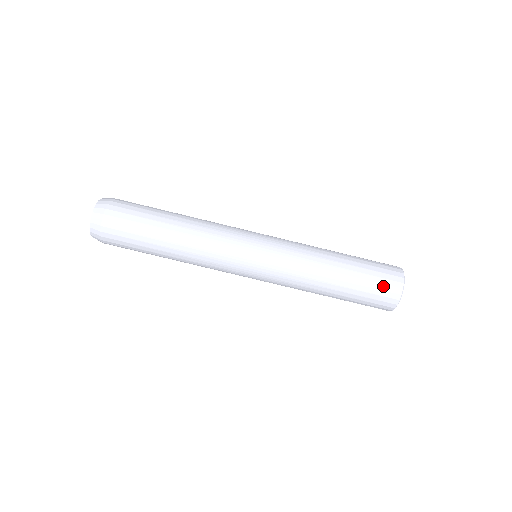
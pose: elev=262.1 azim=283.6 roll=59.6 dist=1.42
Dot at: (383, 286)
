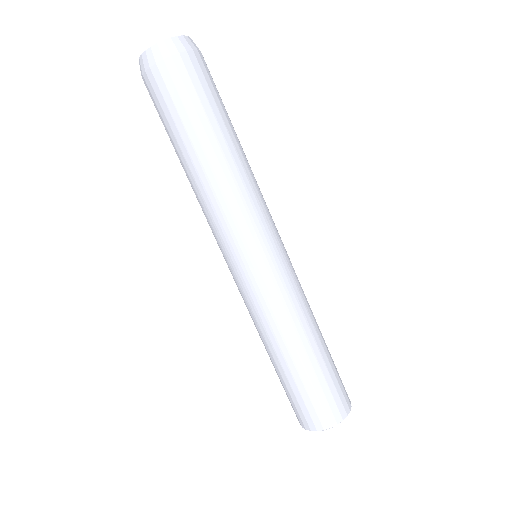
Dot at: (300, 410)
